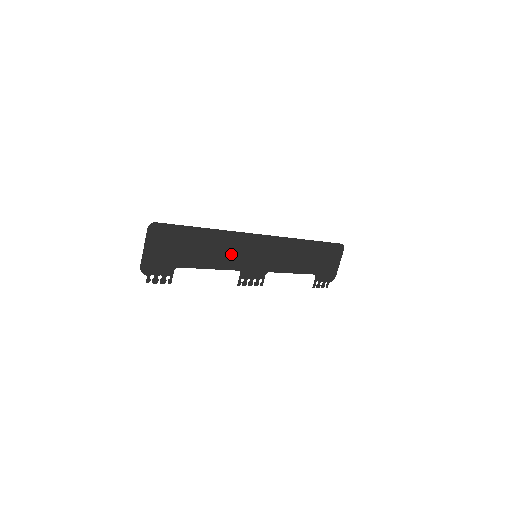
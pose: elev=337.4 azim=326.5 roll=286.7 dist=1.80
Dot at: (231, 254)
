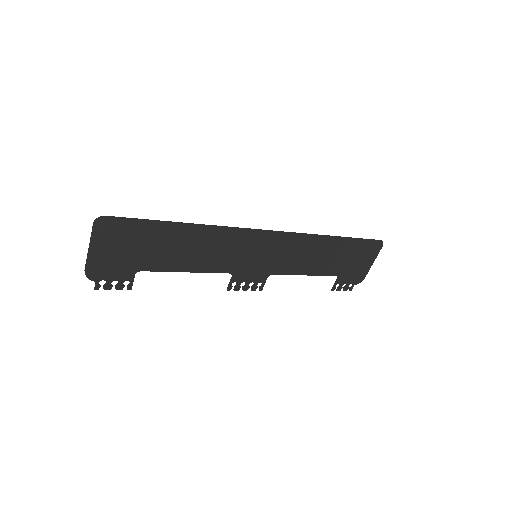
Dot at: (220, 254)
